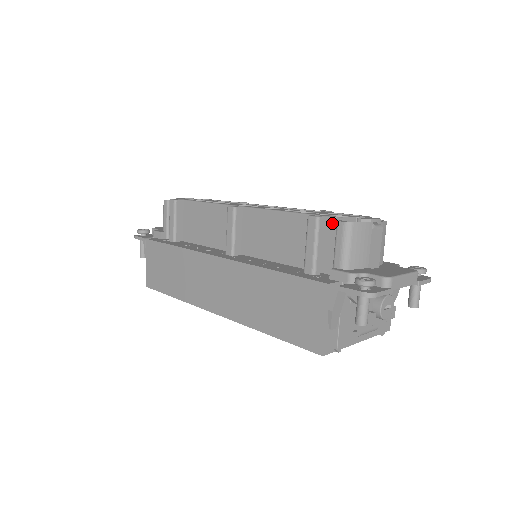
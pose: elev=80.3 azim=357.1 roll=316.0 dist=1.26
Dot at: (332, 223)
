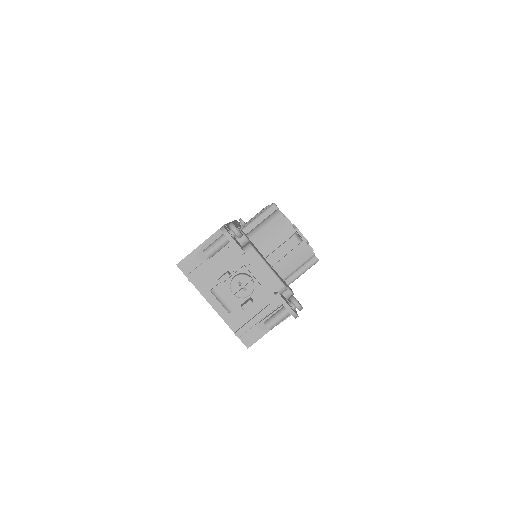
Dot at: occluded
